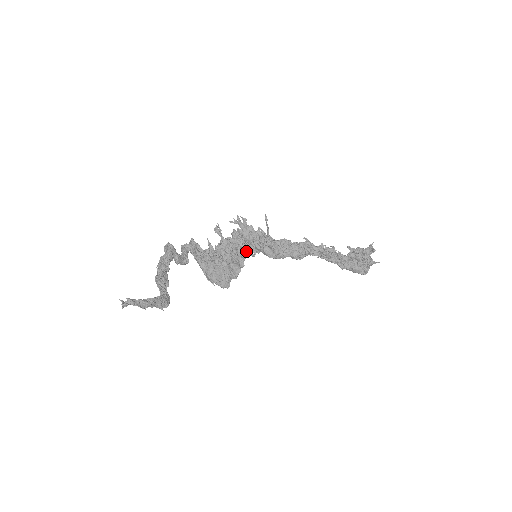
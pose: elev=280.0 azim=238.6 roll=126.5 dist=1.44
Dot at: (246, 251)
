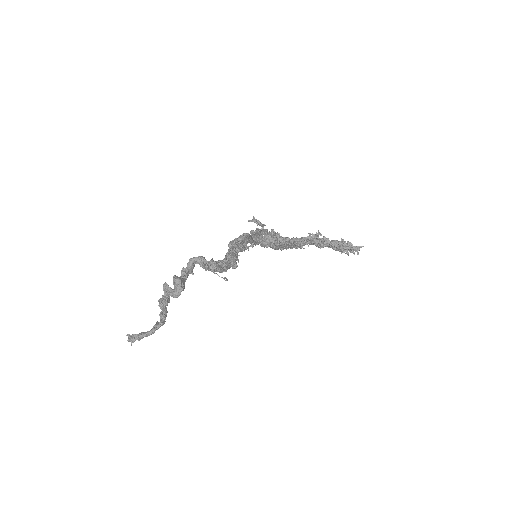
Dot at: (250, 243)
